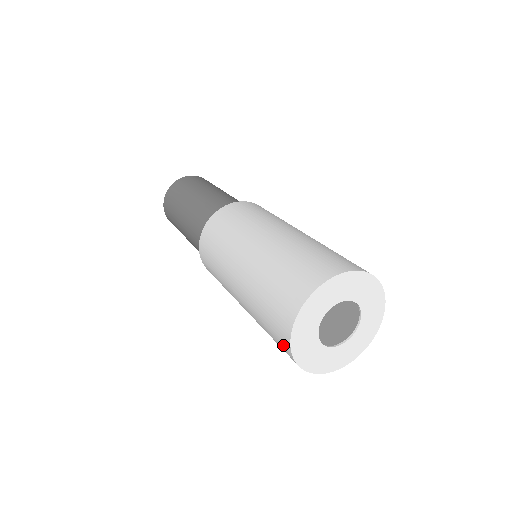
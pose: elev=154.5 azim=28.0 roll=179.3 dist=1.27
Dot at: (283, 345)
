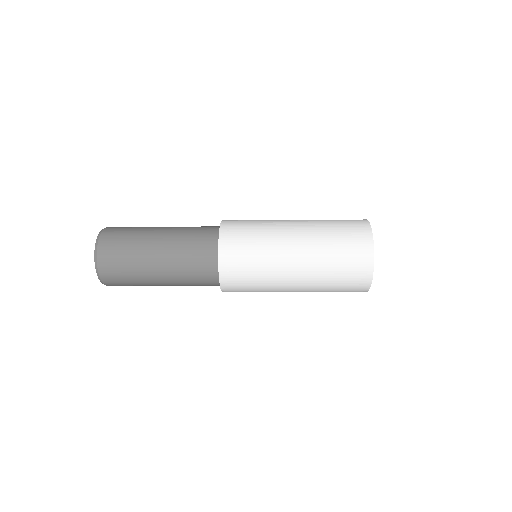
Dot at: (364, 262)
